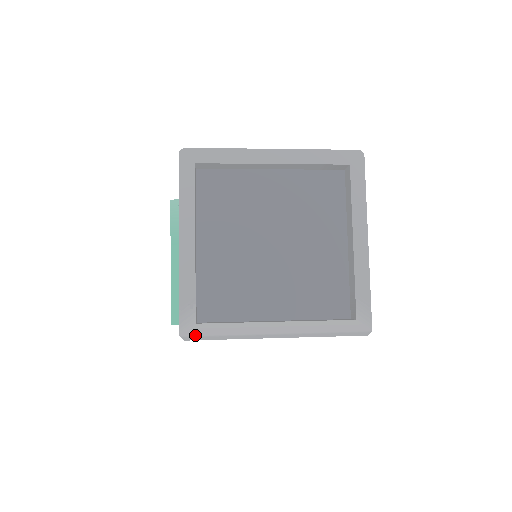
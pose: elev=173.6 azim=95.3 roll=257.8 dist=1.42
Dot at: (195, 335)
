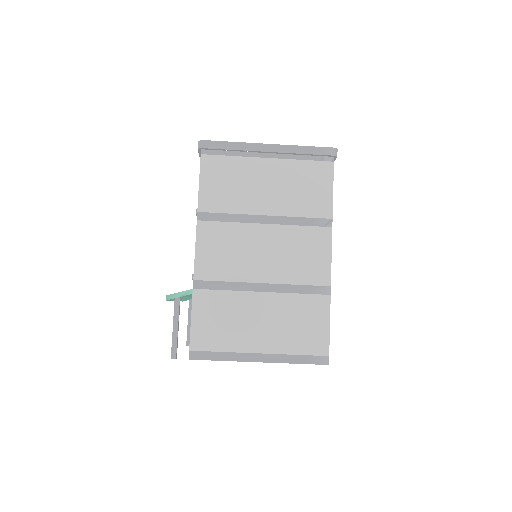
Dot at: (209, 142)
